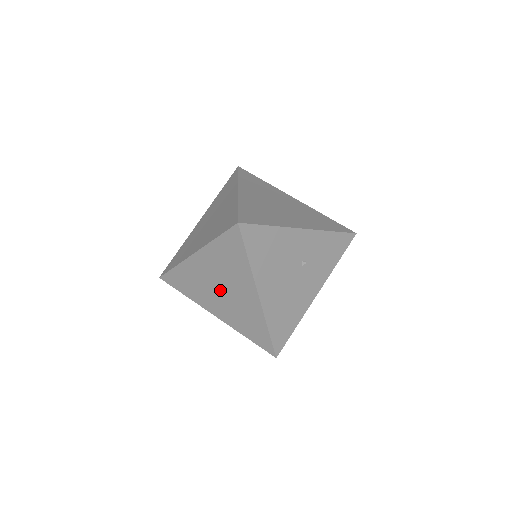
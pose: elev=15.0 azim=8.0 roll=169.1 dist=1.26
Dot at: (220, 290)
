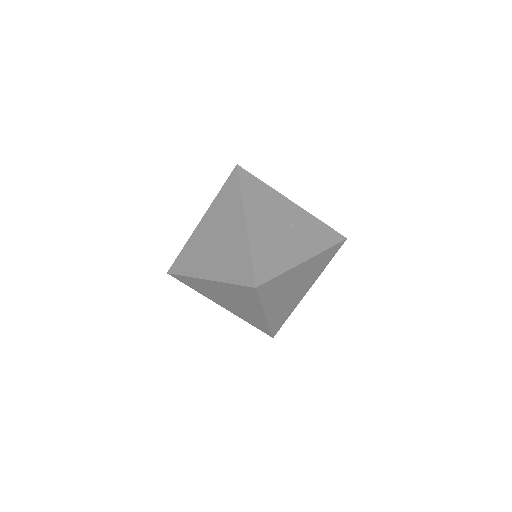
Dot at: (215, 242)
